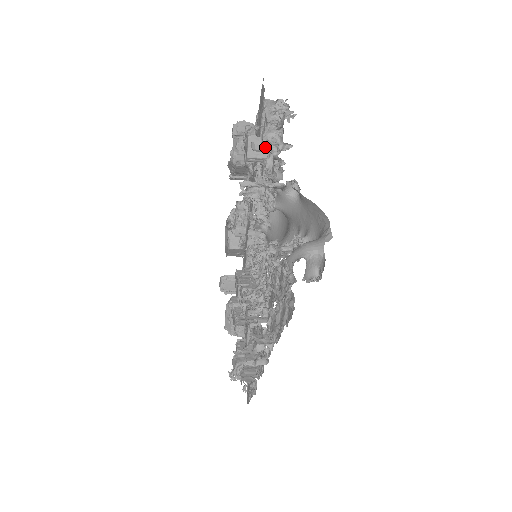
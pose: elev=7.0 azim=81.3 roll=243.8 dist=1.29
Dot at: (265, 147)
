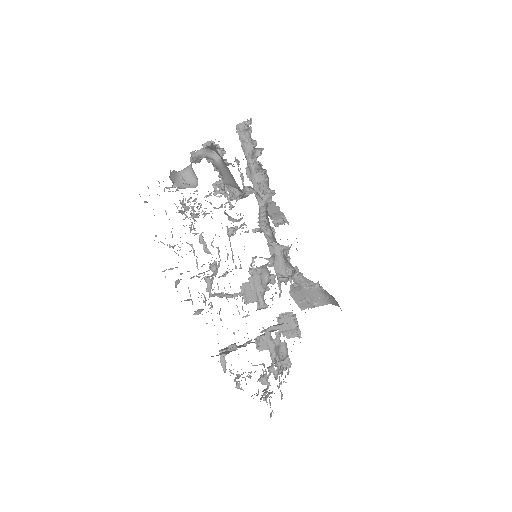
Dot at: occluded
